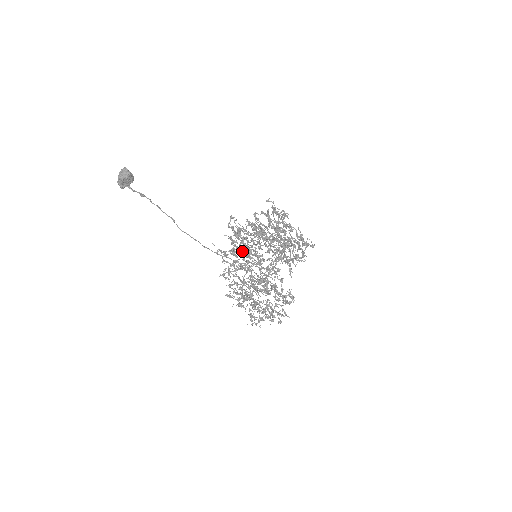
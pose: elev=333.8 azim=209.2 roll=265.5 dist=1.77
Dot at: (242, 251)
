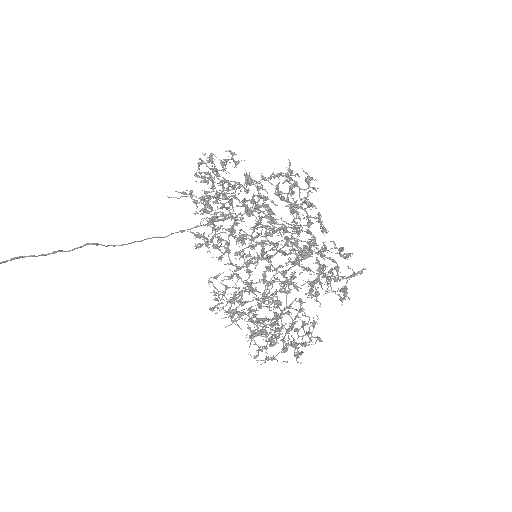
Dot at: (228, 229)
